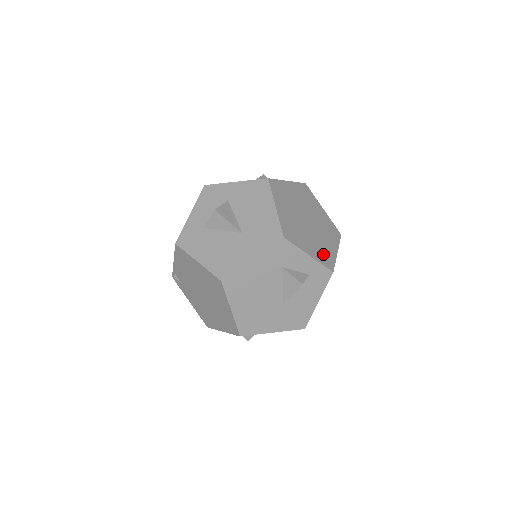
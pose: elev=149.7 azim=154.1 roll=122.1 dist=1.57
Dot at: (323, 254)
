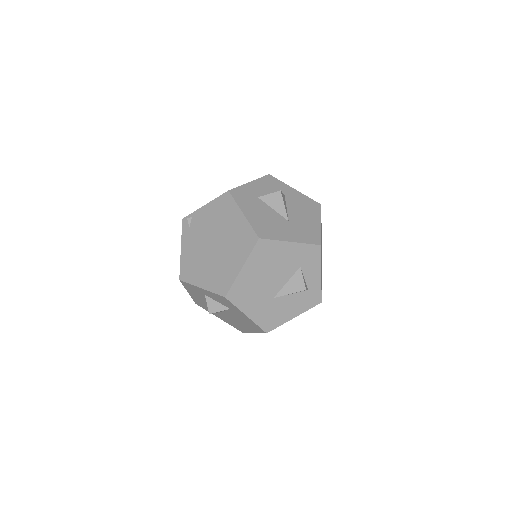
Dot at: occluded
